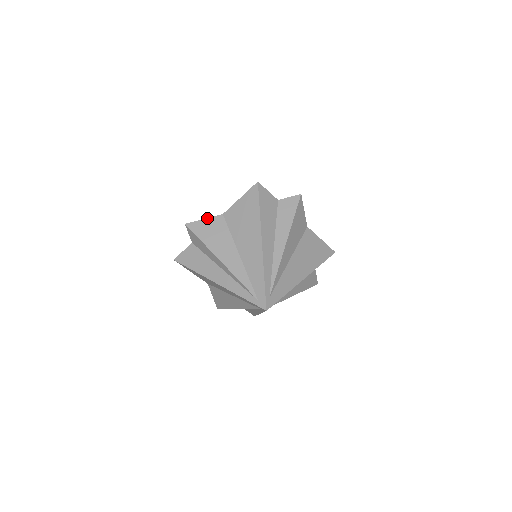
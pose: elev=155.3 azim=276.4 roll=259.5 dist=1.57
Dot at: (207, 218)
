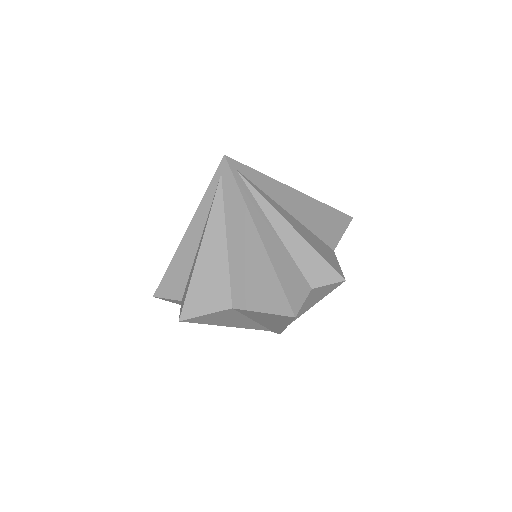
Dot at: (210, 314)
